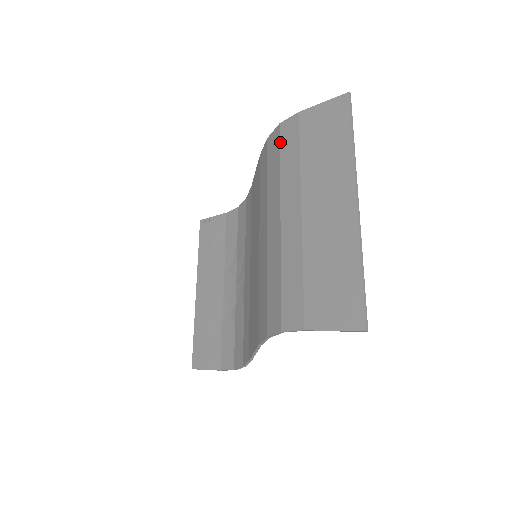
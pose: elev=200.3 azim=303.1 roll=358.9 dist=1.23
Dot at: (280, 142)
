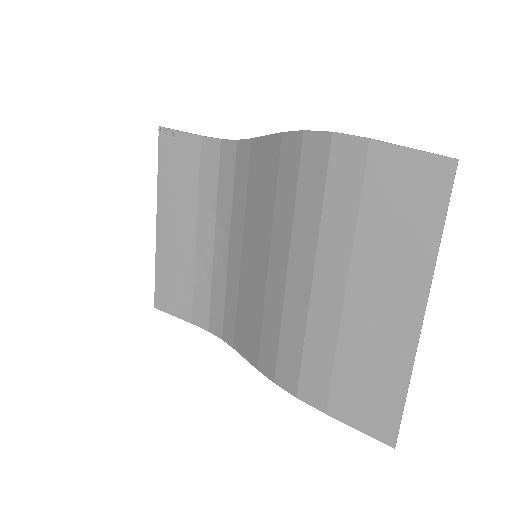
Dot at: (329, 166)
